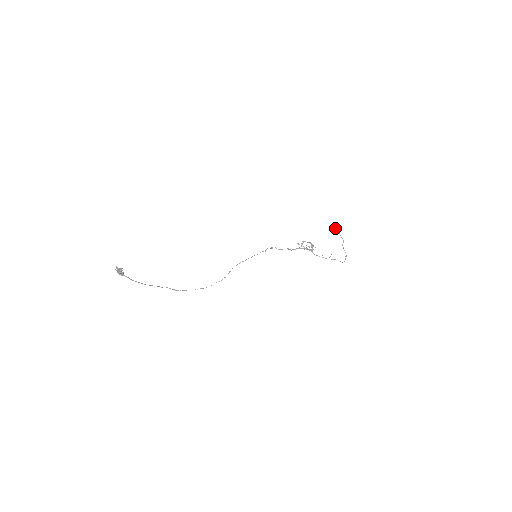
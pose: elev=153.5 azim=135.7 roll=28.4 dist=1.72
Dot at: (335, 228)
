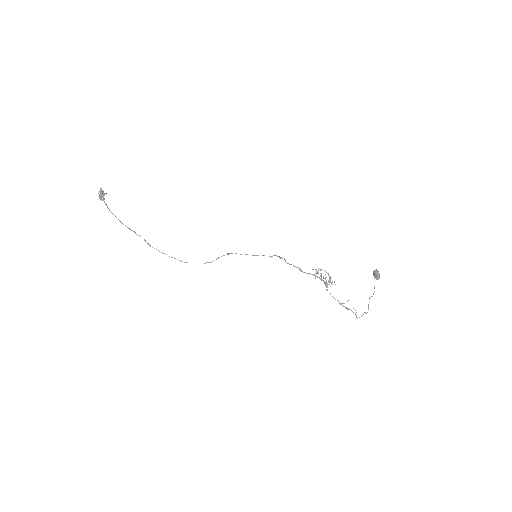
Dot at: (375, 277)
